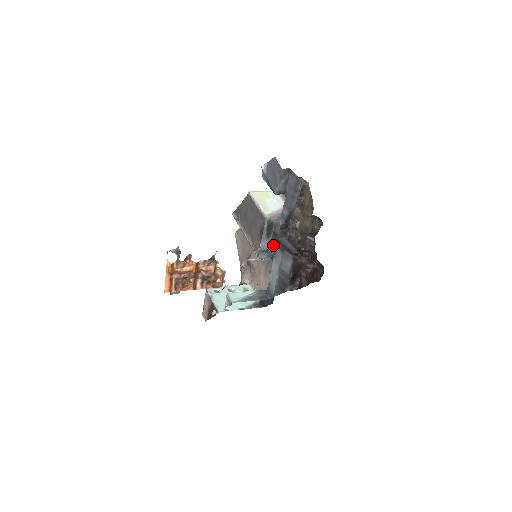
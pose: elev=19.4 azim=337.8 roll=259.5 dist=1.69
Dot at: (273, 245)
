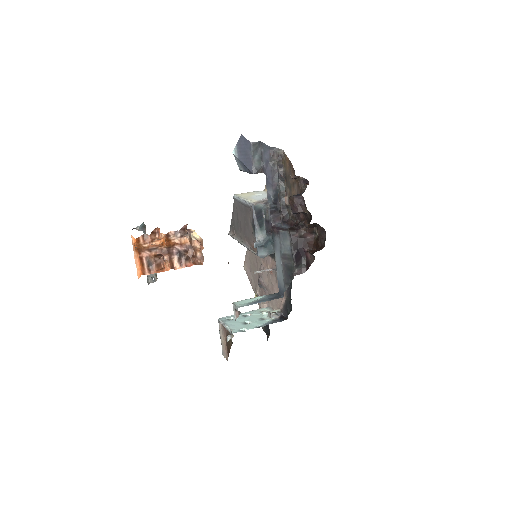
Dot at: (270, 237)
